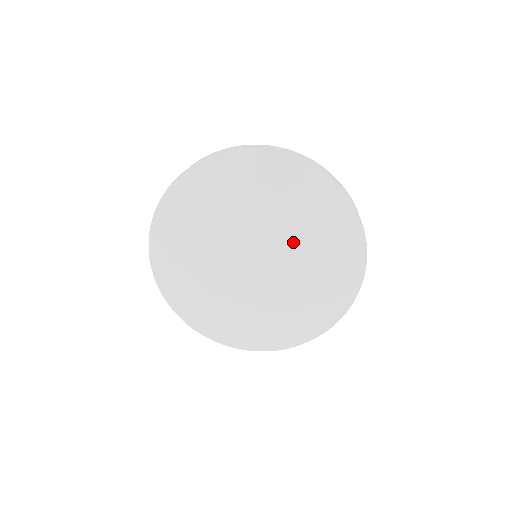
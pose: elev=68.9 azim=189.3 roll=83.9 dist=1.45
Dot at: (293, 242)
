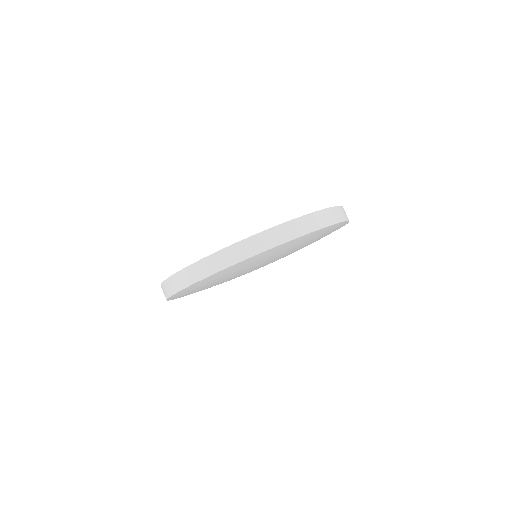
Dot at: occluded
